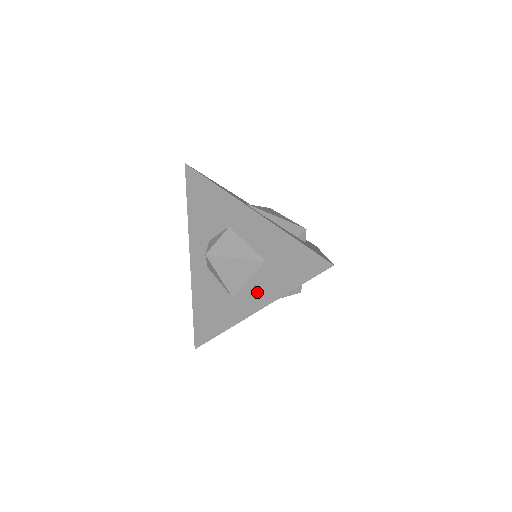
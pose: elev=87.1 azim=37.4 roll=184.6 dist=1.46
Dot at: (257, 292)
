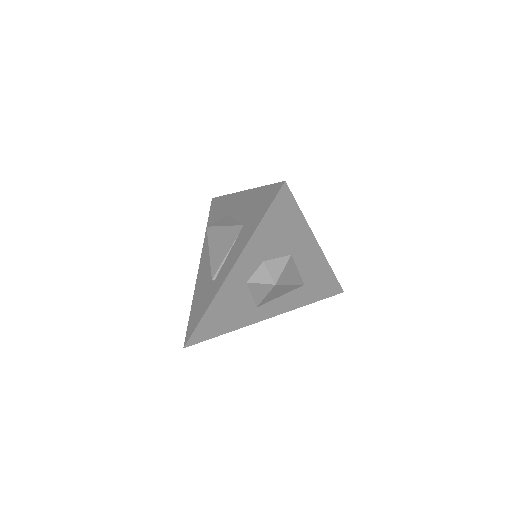
Dot at: (282, 304)
